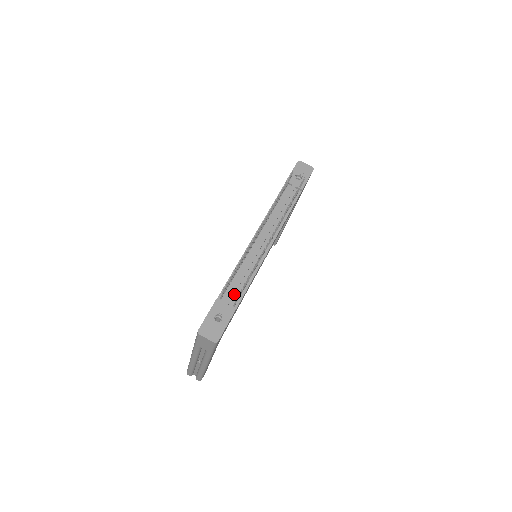
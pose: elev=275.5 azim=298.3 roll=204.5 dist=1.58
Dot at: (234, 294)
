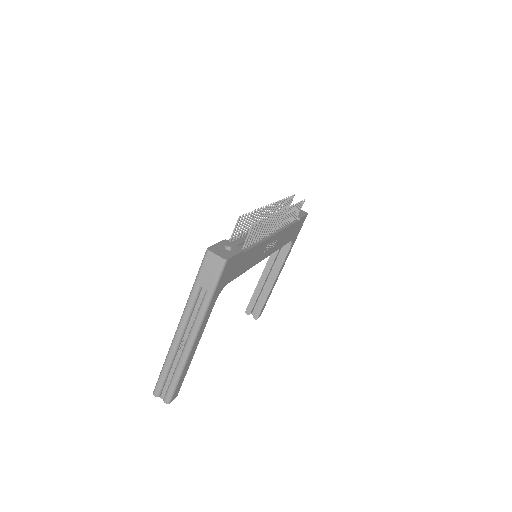
Dot at: (242, 244)
